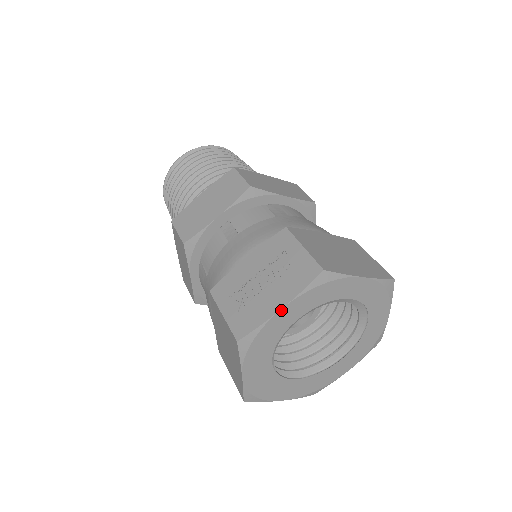
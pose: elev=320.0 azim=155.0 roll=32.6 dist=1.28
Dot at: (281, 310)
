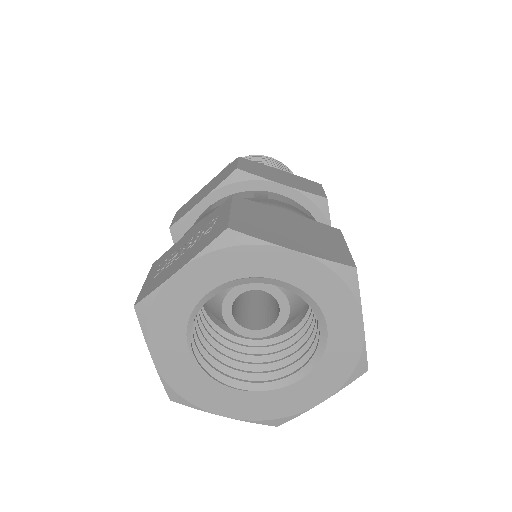
Dot at: (178, 273)
